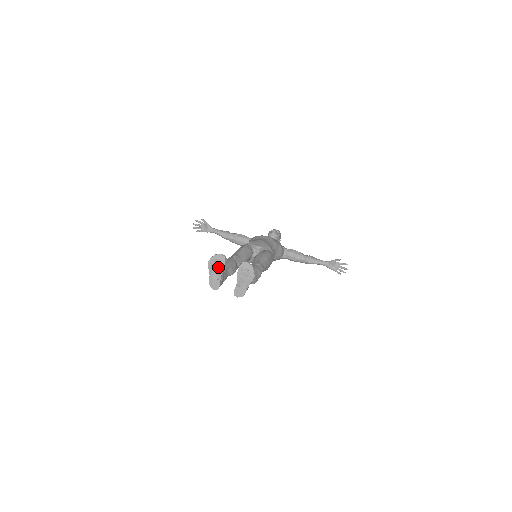
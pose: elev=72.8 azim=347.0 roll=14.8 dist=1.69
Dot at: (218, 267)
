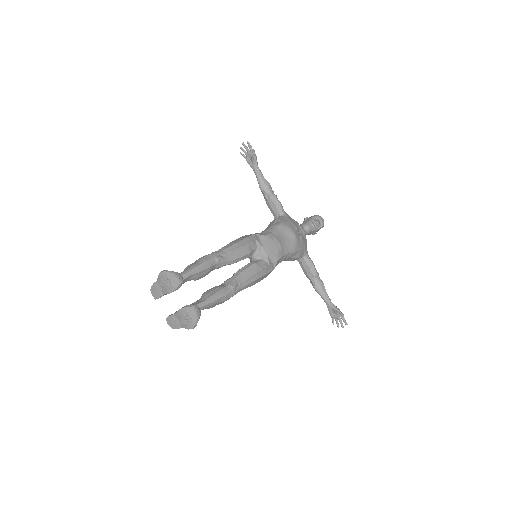
Dot at: (167, 285)
